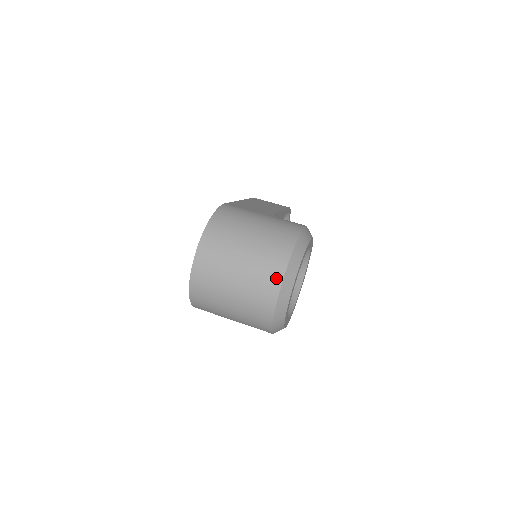
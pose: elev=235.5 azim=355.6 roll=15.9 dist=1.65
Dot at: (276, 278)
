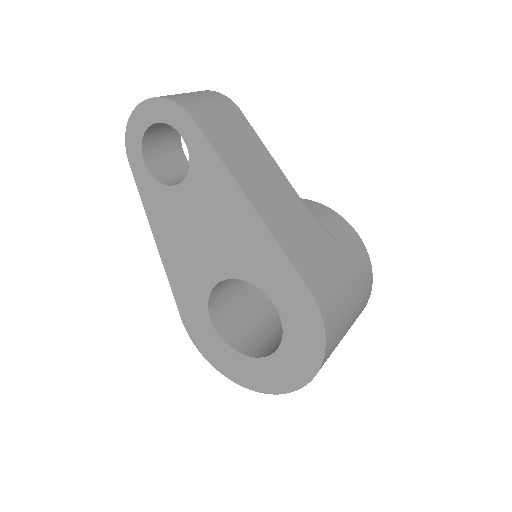
Dot at: occluded
